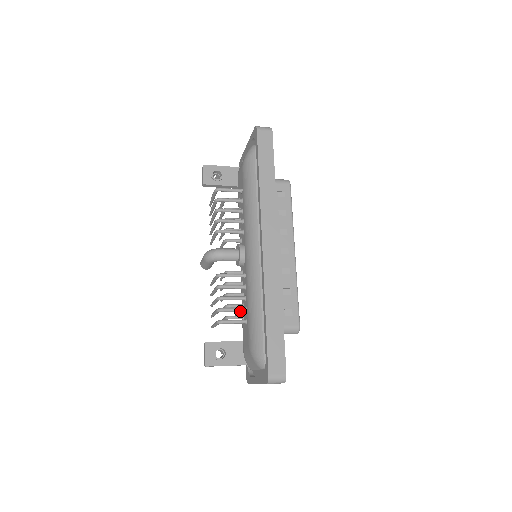
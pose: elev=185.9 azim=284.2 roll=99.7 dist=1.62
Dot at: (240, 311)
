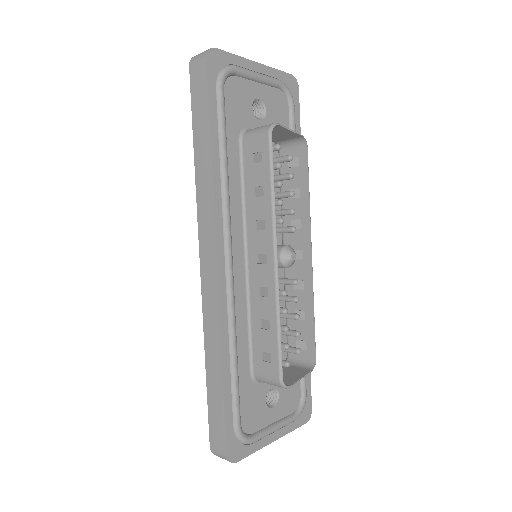
Dot at: occluded
